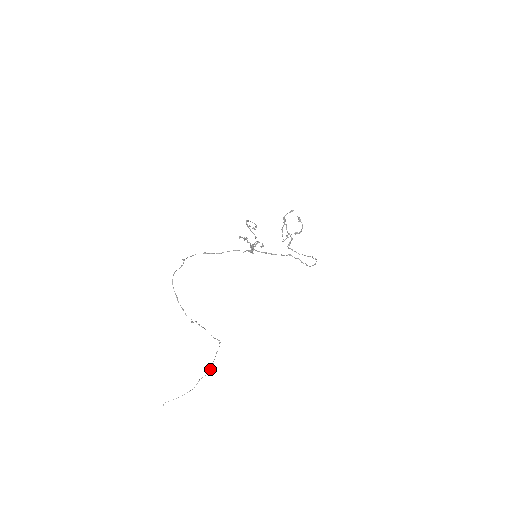
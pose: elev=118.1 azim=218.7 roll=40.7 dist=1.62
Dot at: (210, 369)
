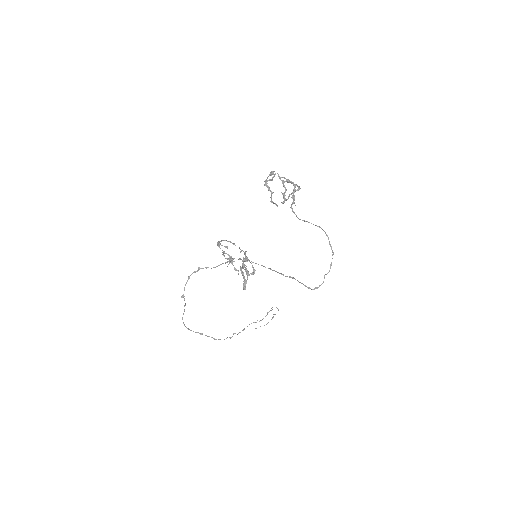
Dot at: (278, 309)
